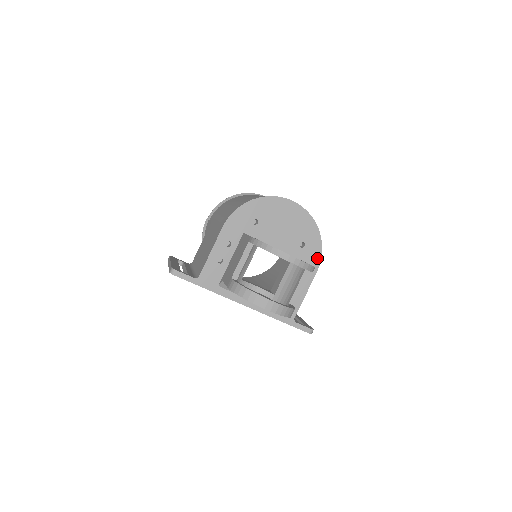
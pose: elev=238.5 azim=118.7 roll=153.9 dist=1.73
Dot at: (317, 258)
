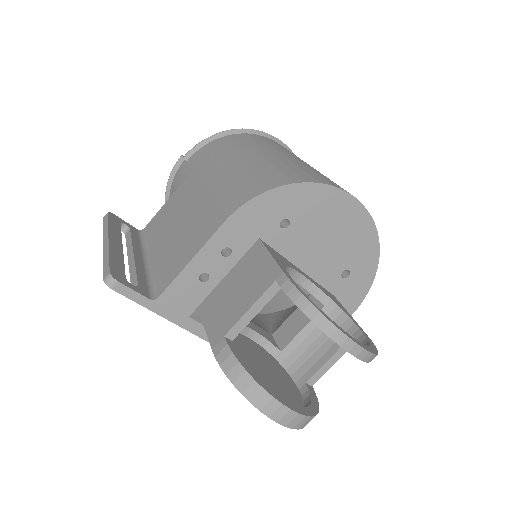
Dot at: (359, 296)
